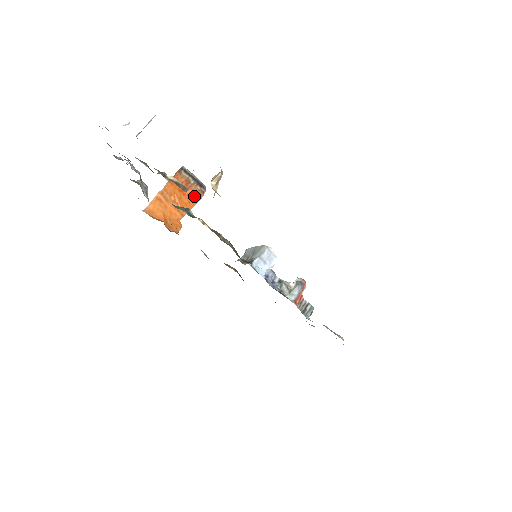
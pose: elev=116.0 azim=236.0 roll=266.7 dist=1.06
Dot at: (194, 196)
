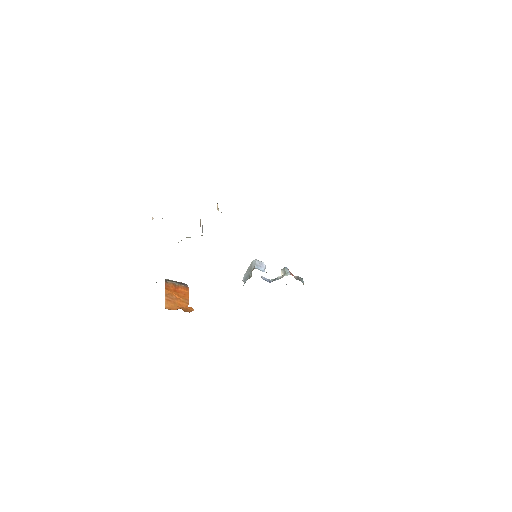
Dot at: (184, 291)
